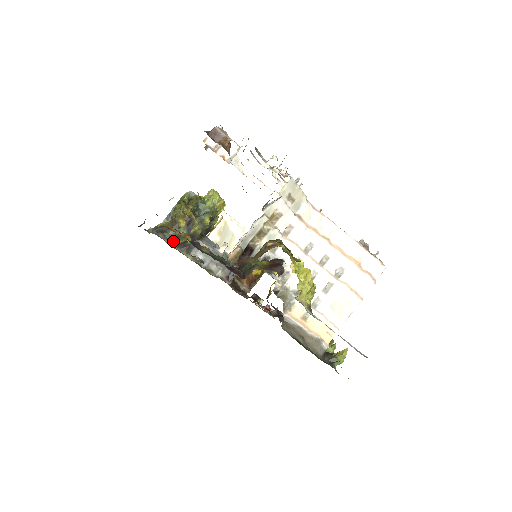
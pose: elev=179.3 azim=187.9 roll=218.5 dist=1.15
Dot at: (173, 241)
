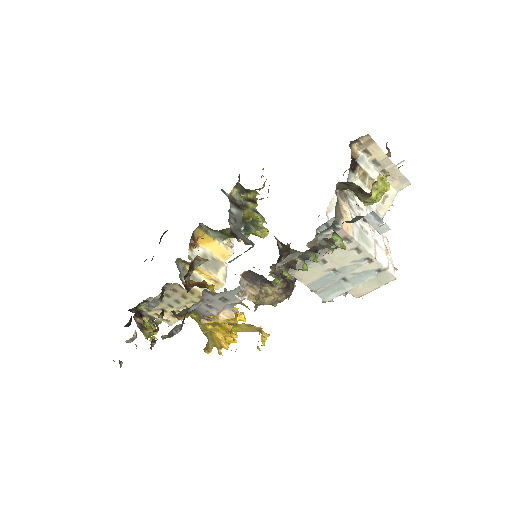
Dot at: (236, 189)
